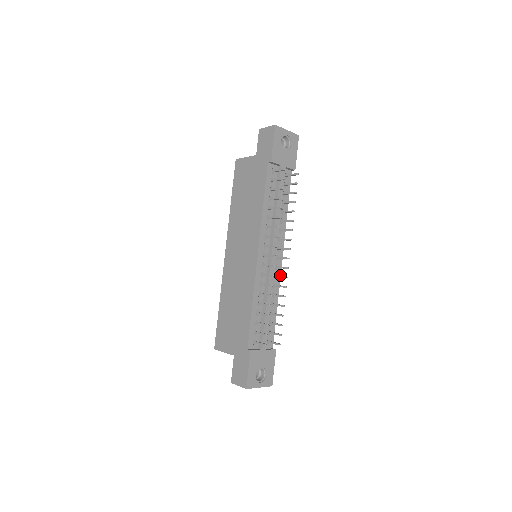
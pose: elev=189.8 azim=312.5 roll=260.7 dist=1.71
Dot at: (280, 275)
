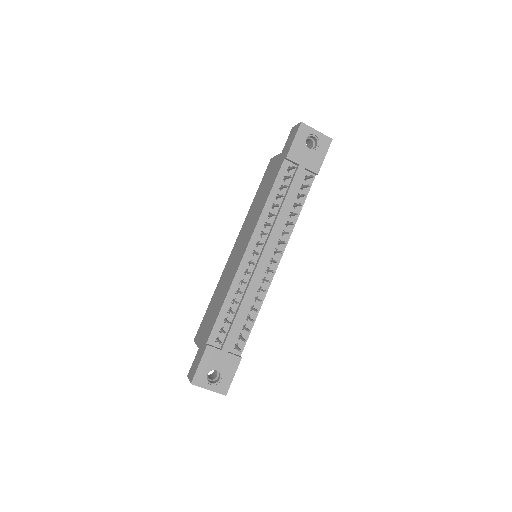
Dot at: (271, 281)
